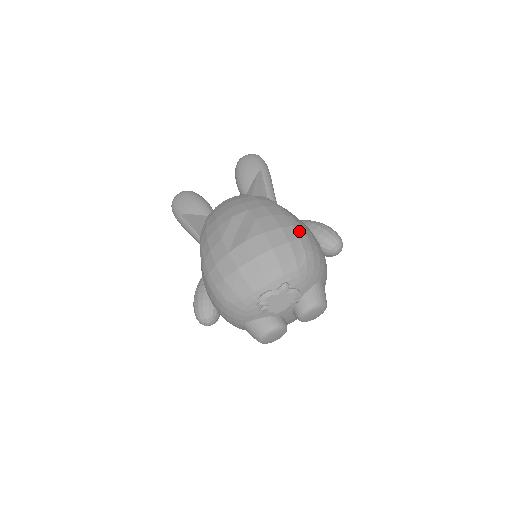
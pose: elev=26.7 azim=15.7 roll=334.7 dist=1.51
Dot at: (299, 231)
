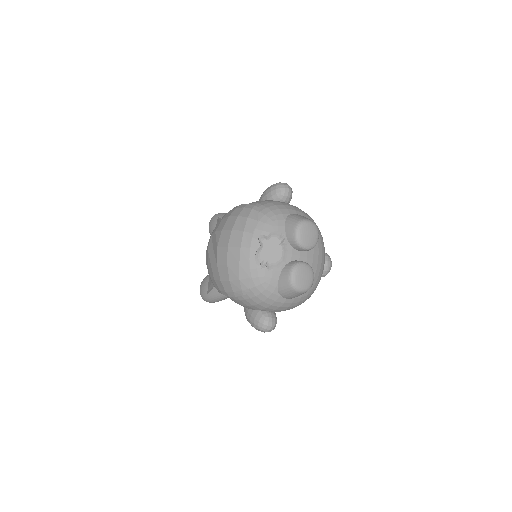
Dot at: (242, 206)
